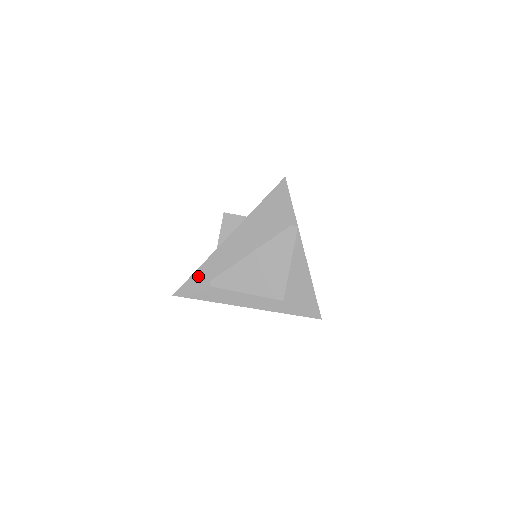
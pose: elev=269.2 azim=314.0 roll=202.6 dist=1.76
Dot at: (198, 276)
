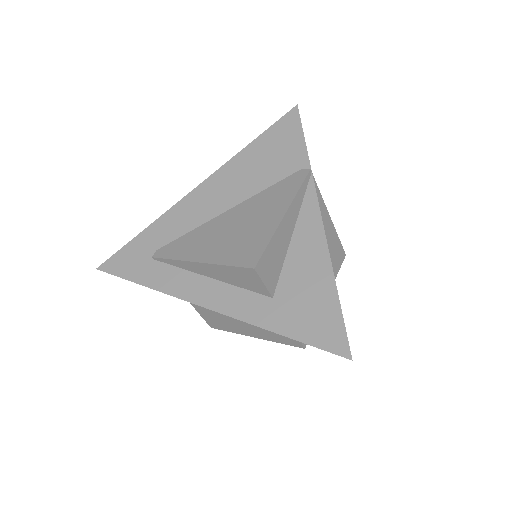
Dot at: (141, 241)
